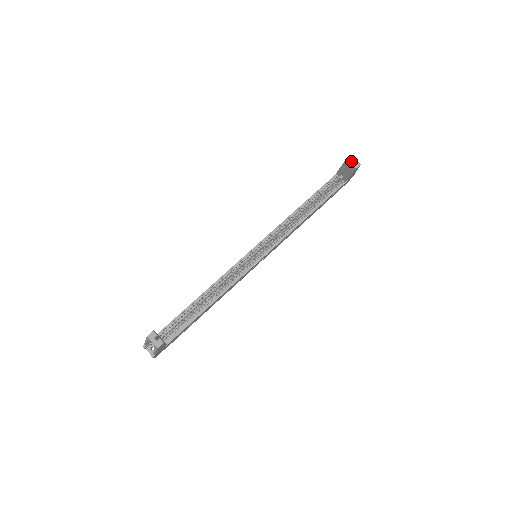
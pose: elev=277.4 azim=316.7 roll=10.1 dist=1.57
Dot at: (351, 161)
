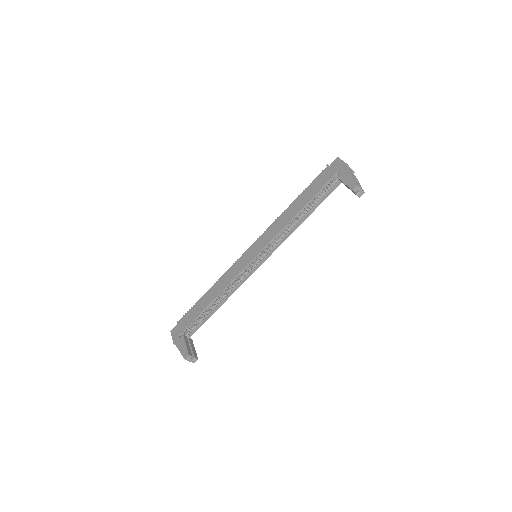
Dot at: (356, 191)
